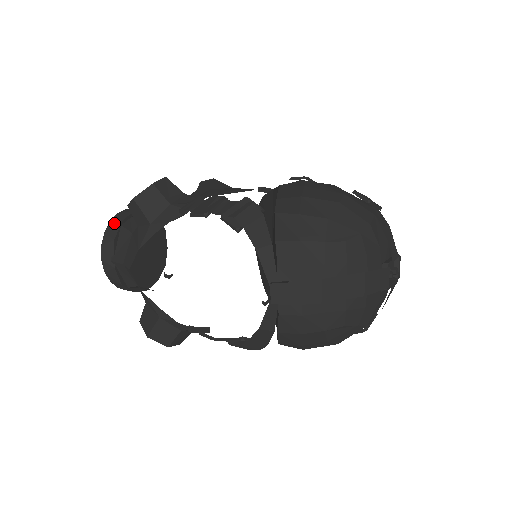
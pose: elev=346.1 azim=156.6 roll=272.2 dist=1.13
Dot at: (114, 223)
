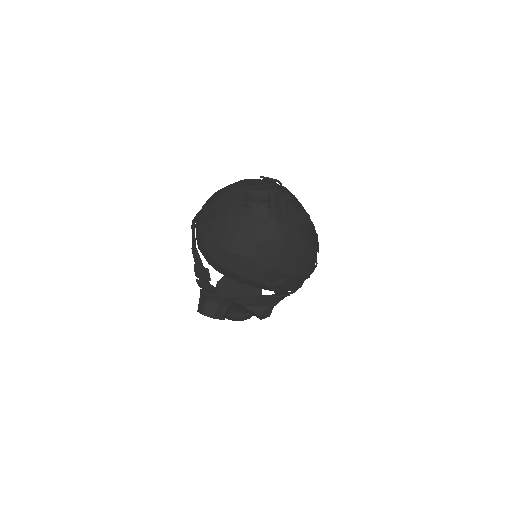
Dot at: occluded
